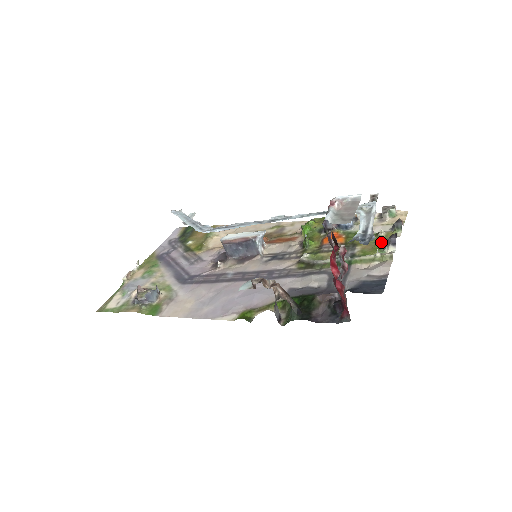
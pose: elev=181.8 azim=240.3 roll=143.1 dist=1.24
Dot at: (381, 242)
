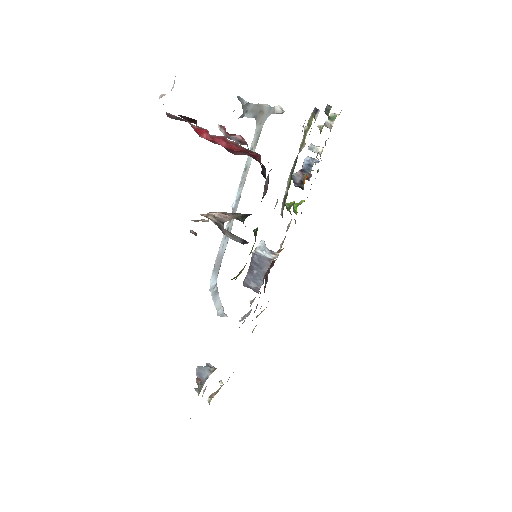
Dot at: occluded
